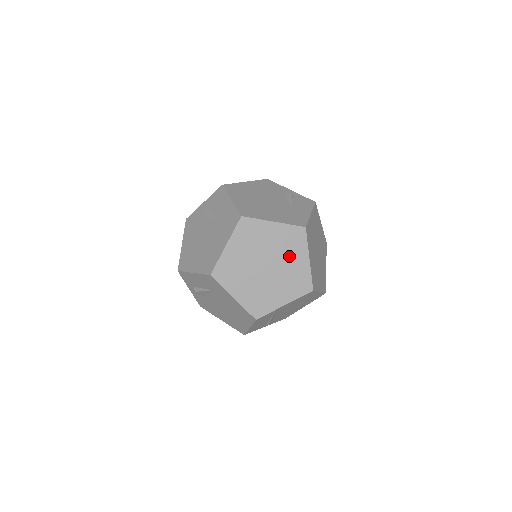
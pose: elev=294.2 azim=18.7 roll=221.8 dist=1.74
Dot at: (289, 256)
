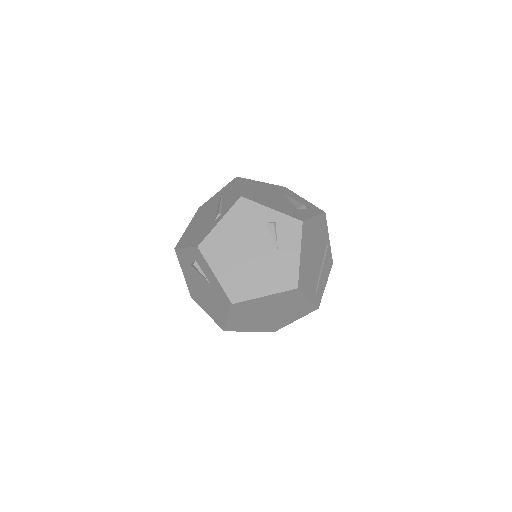
Dot at: (288, 304)
